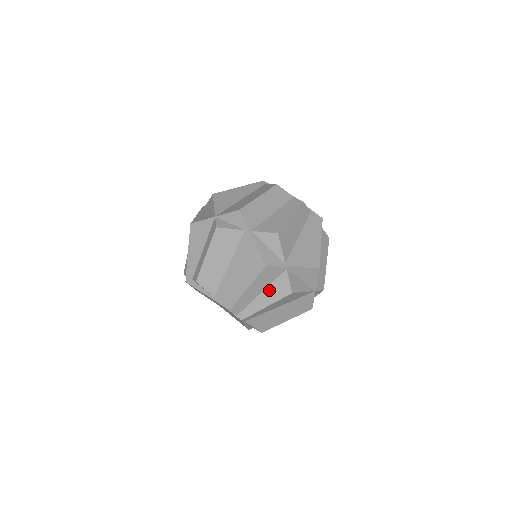
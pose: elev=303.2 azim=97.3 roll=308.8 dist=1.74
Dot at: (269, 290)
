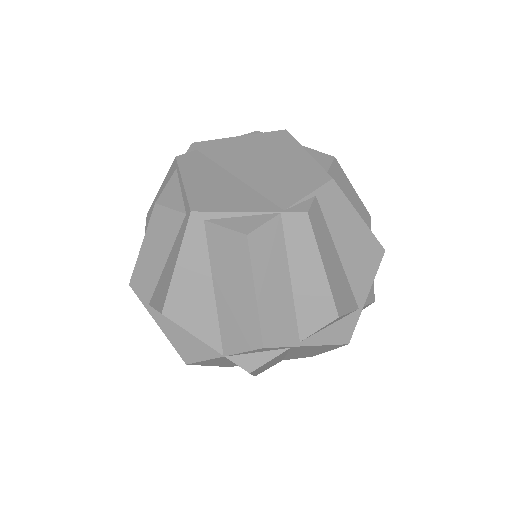
Dot at: occluded
